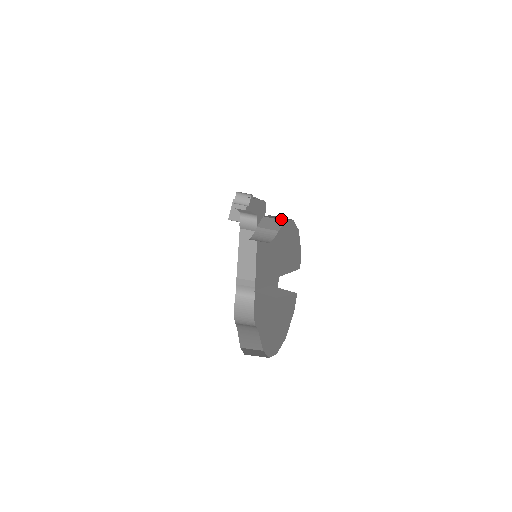
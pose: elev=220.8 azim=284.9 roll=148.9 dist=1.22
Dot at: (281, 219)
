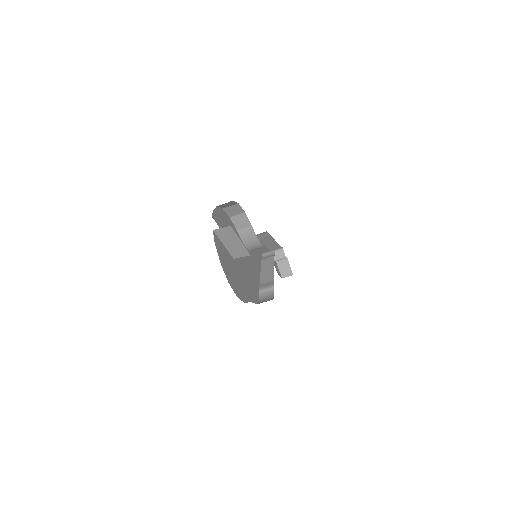
Dot at: (239, 212)
